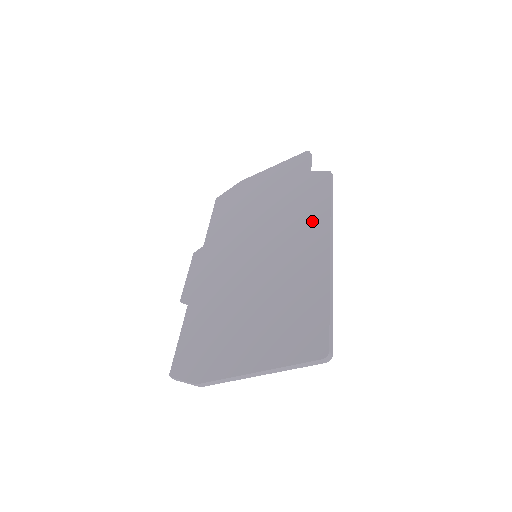
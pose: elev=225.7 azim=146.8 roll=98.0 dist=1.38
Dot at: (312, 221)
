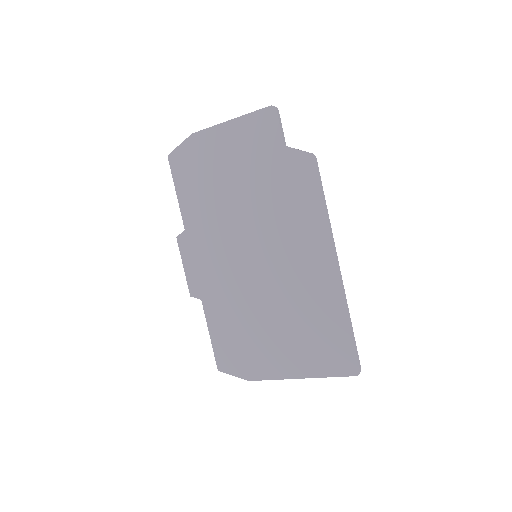
Dot at: (310, 228)
